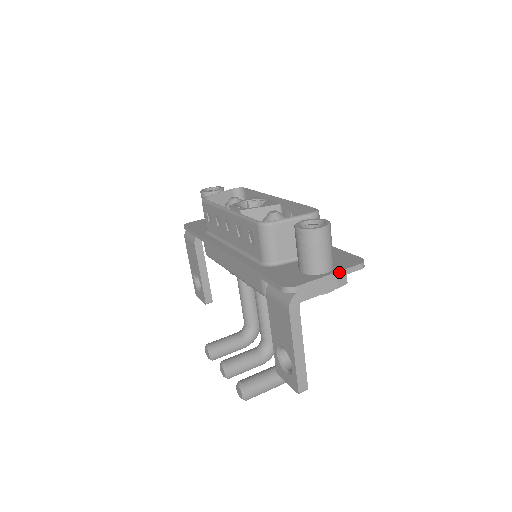
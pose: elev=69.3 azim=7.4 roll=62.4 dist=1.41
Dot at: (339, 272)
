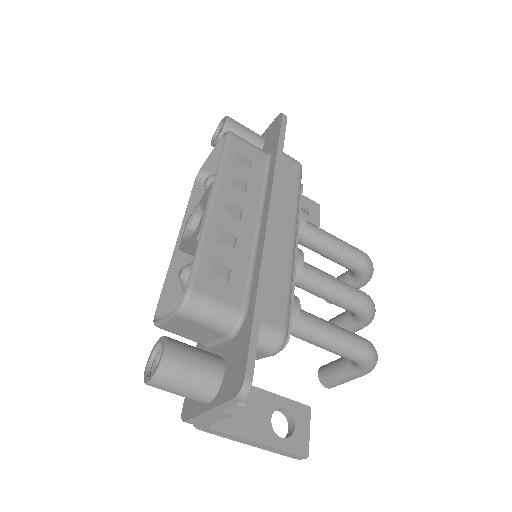
Dot at: (216, 407)
